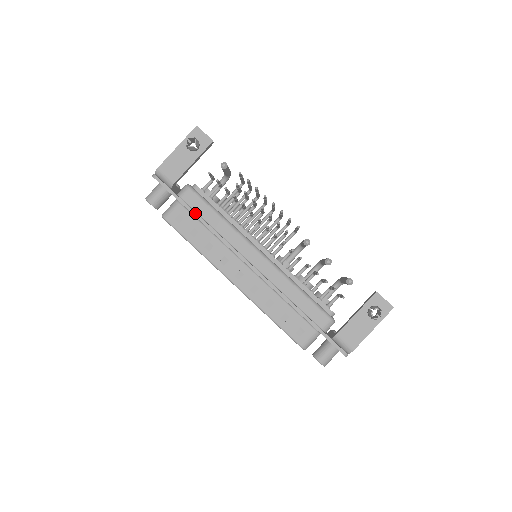
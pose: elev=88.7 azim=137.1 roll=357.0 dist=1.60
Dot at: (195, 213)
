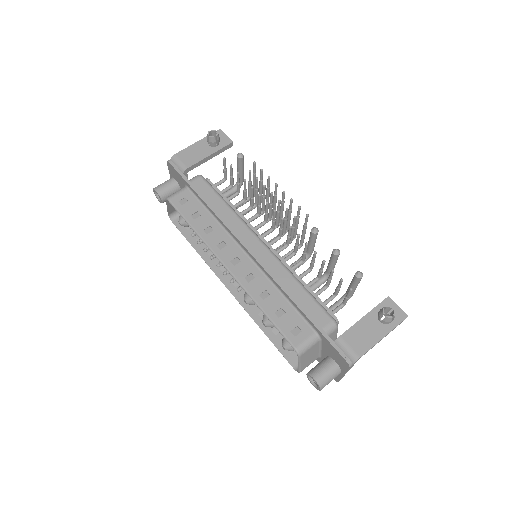
Dot at: (201, 195)
